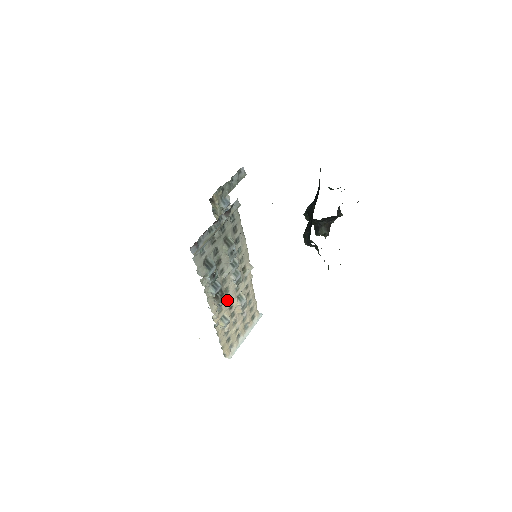
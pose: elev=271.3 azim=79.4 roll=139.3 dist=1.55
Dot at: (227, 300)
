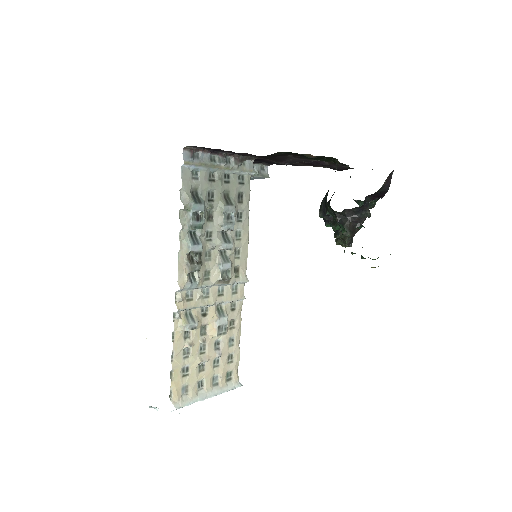
Dot at: (203, 294)
